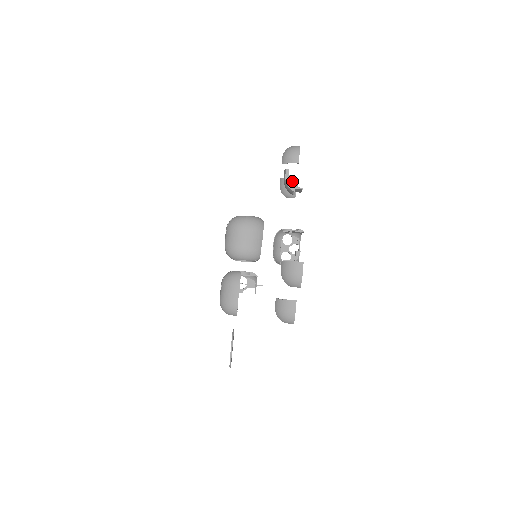
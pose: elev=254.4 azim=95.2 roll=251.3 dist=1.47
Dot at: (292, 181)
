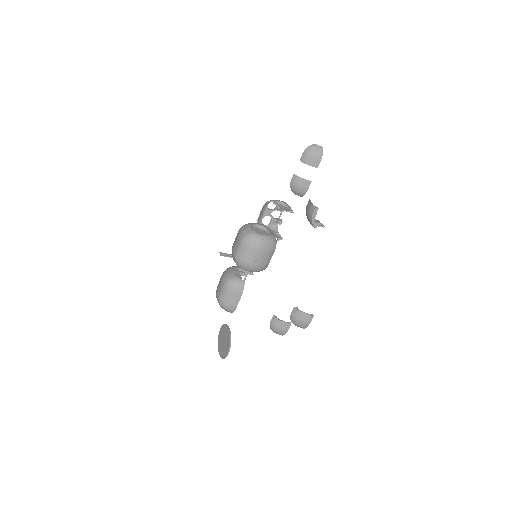
Dot at: (305, 183)
